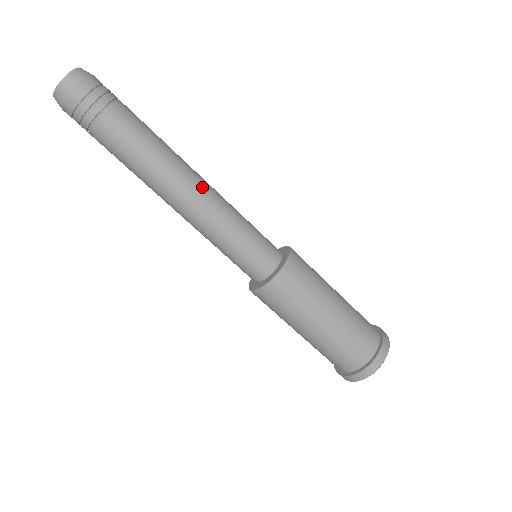
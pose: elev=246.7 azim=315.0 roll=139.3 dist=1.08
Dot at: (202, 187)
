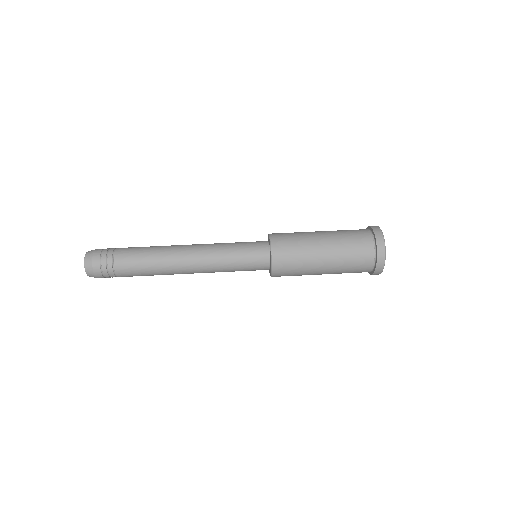
Dot at: occluded
